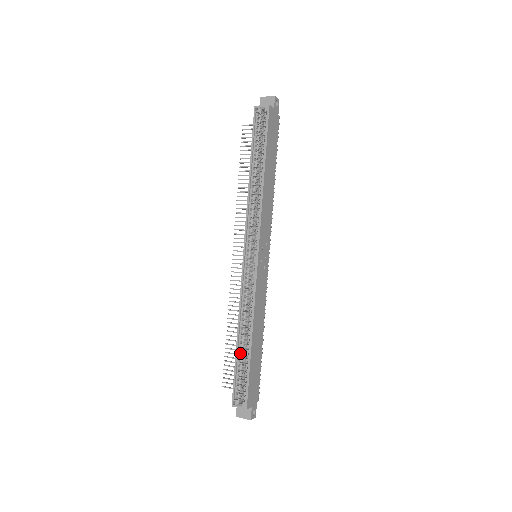
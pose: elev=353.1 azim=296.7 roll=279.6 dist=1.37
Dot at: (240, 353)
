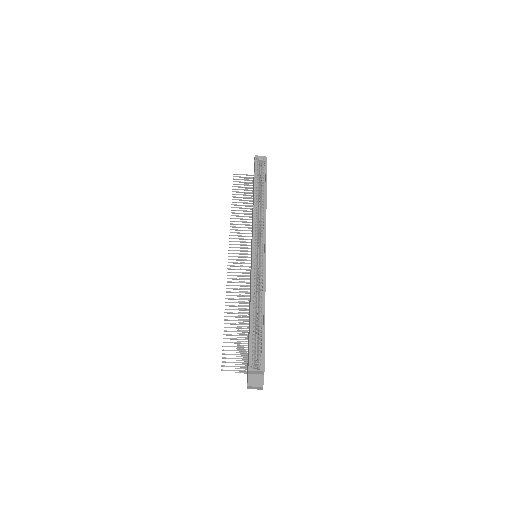
Dot at: (253, 324)
